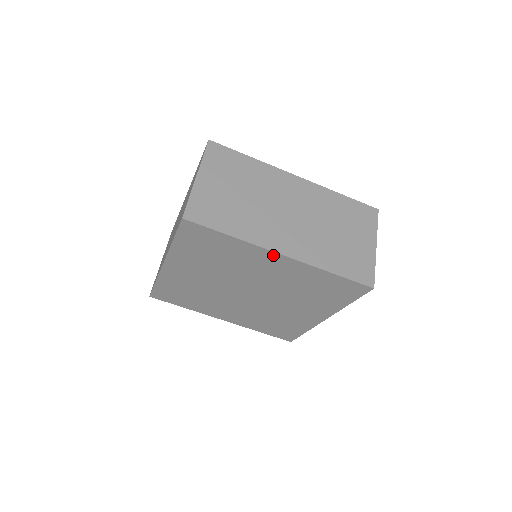
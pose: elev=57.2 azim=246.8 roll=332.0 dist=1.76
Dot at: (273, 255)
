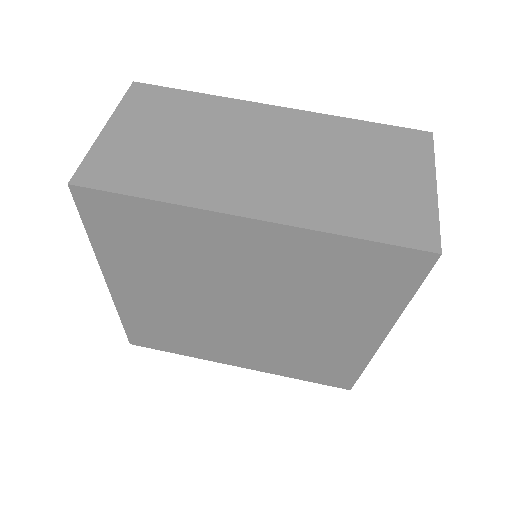
Dot at: (235, 223)
